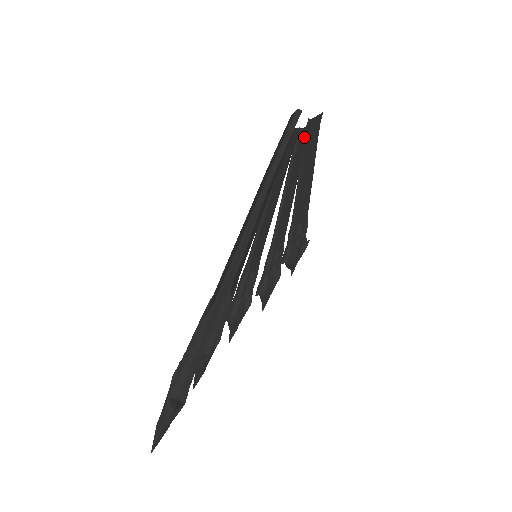
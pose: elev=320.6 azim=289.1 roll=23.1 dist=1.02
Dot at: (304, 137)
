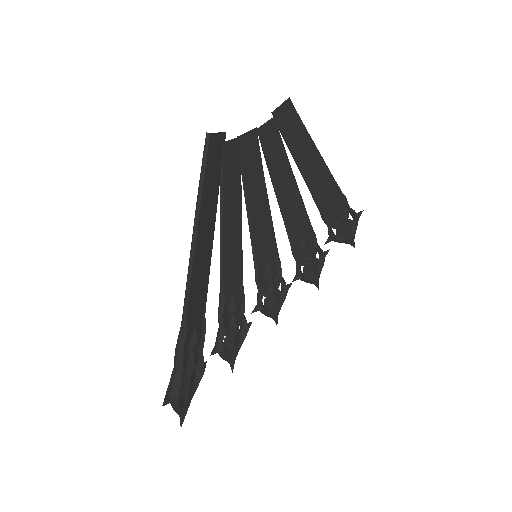
Dot at: (271, 132)
